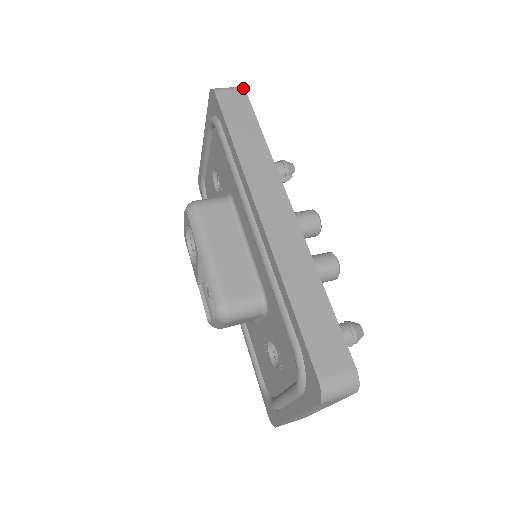
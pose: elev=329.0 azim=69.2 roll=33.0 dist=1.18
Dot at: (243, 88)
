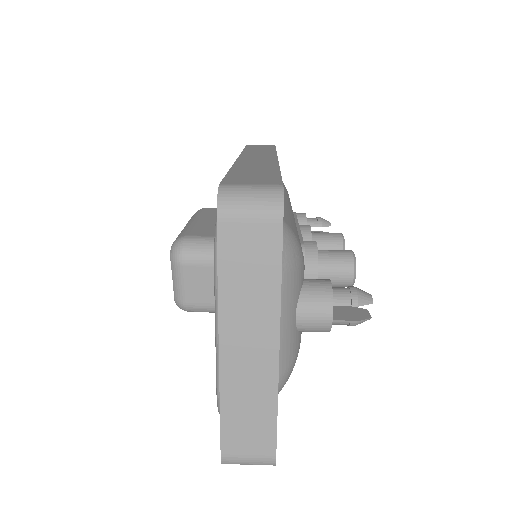
Dot at: occluded
